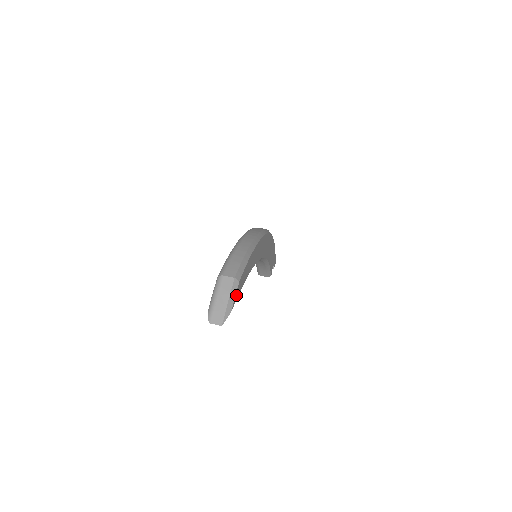
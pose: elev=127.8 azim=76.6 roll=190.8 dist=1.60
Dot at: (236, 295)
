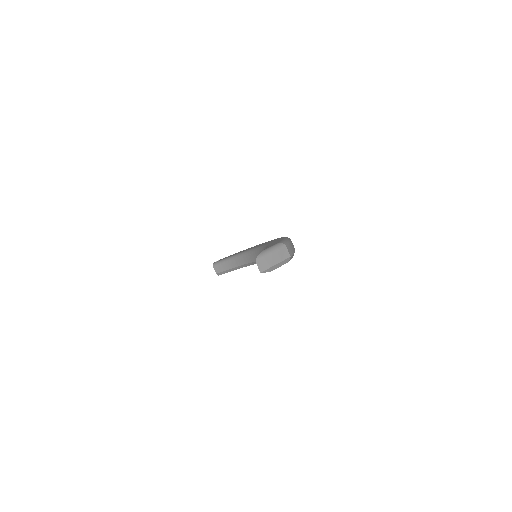
Dot at: occluded
